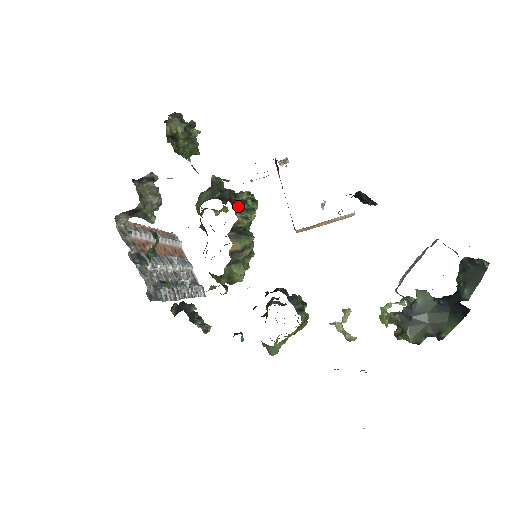
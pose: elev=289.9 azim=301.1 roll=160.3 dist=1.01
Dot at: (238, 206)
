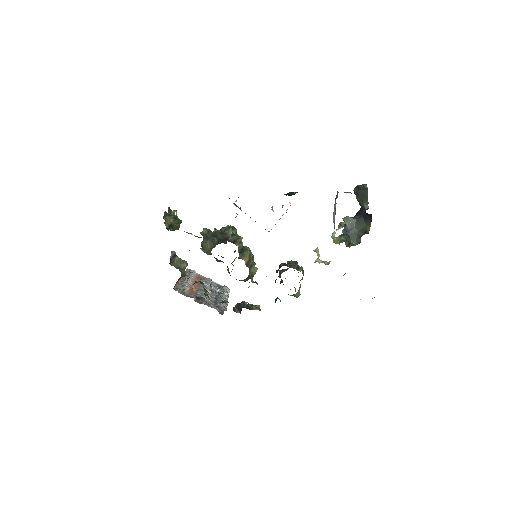
Dot at: (233, 240)
